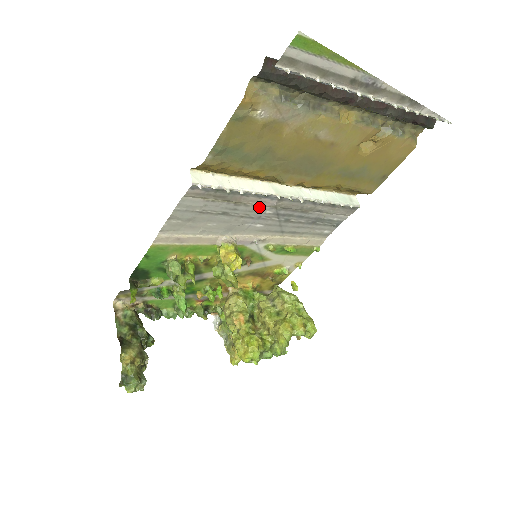
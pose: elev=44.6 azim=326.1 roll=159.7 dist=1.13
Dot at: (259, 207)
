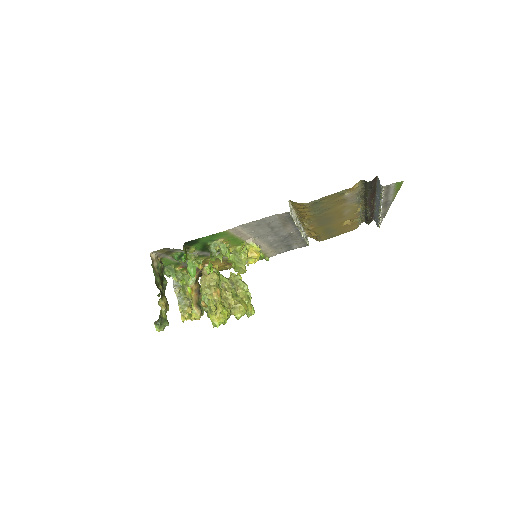
Dot at: (285, 231)
